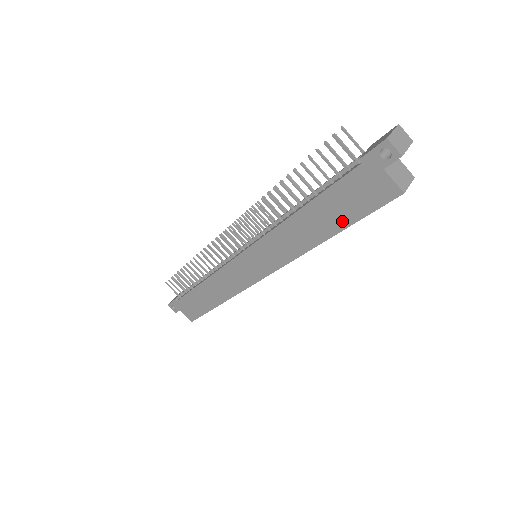
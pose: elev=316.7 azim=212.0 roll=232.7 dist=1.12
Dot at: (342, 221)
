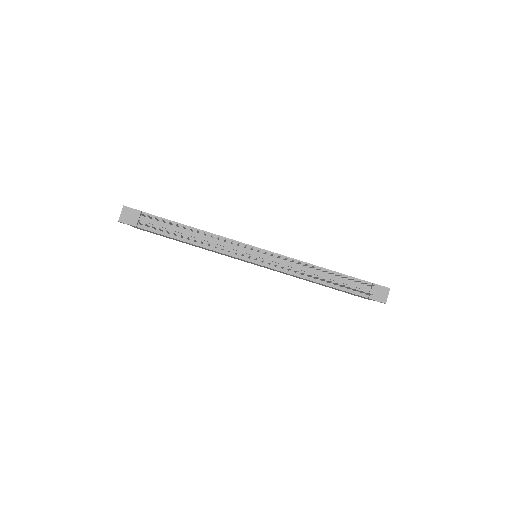
Dot at: (332, 288)
